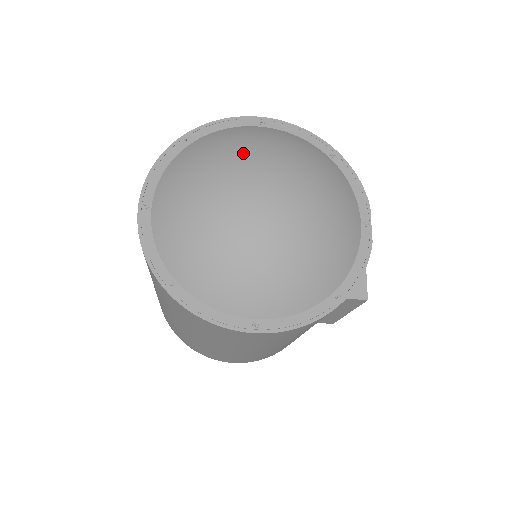
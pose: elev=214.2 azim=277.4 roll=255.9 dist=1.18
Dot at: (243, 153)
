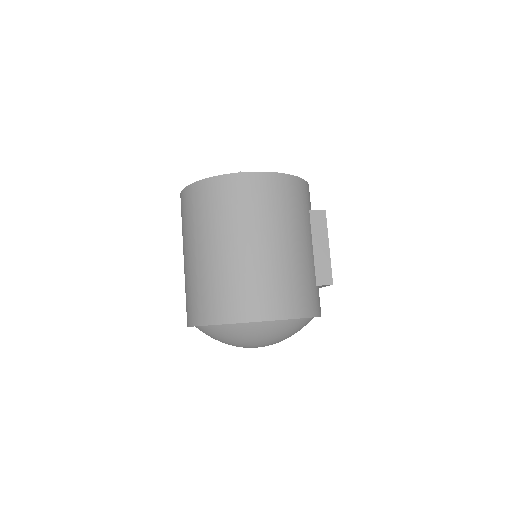
Dot at: (249, 344)
